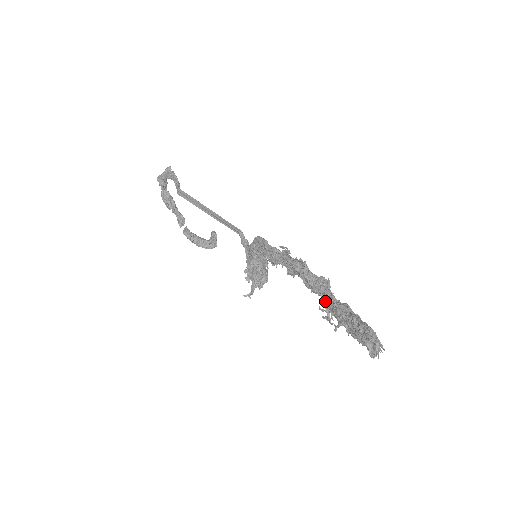
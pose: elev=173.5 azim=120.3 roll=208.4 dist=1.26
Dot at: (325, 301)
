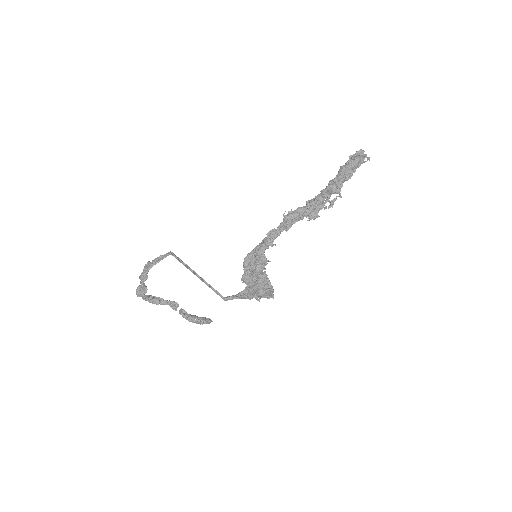
Dot at: (321, 199)
